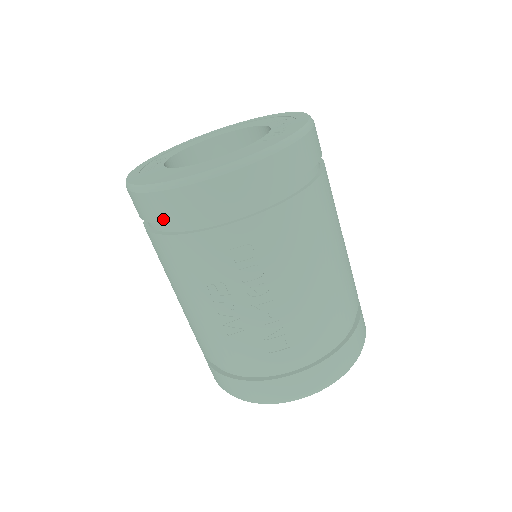
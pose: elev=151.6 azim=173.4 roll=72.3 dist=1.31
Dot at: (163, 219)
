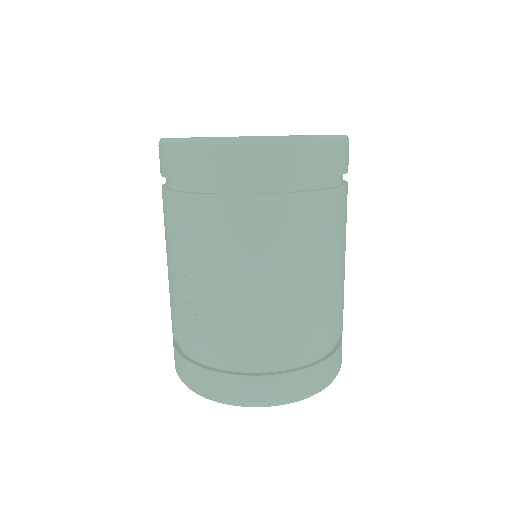
Dot at: (160, 171)
